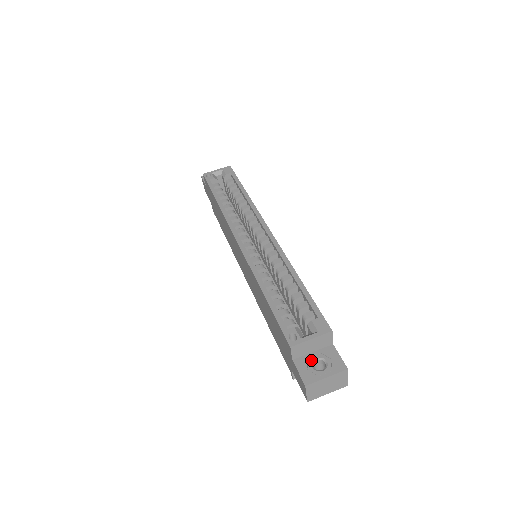
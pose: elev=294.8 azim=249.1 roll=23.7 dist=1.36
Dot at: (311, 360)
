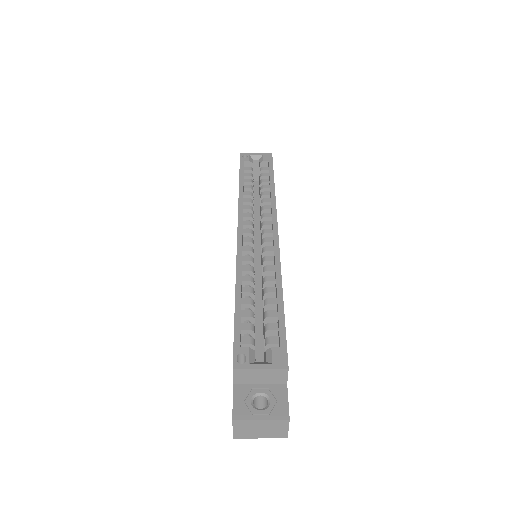
Dot at: (254, 392)
